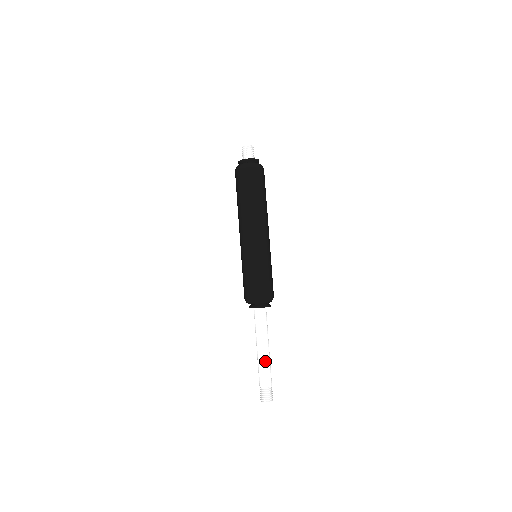
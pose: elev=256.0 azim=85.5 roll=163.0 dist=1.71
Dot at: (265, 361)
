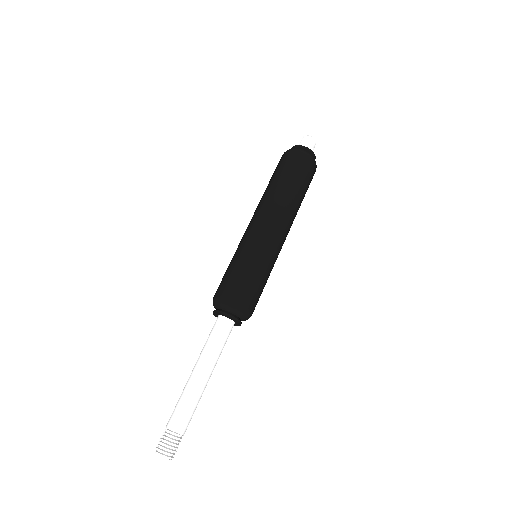
Dot at: (197, 393)
